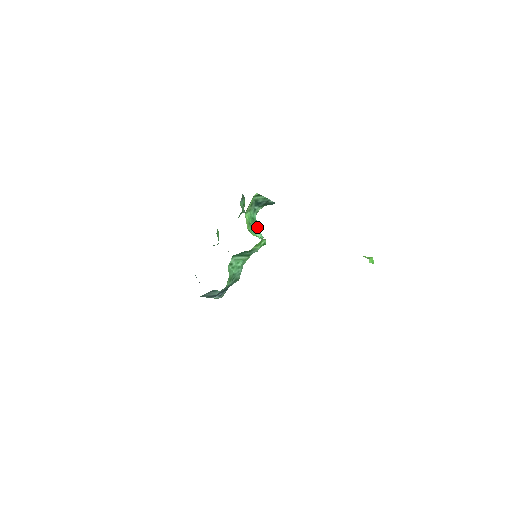
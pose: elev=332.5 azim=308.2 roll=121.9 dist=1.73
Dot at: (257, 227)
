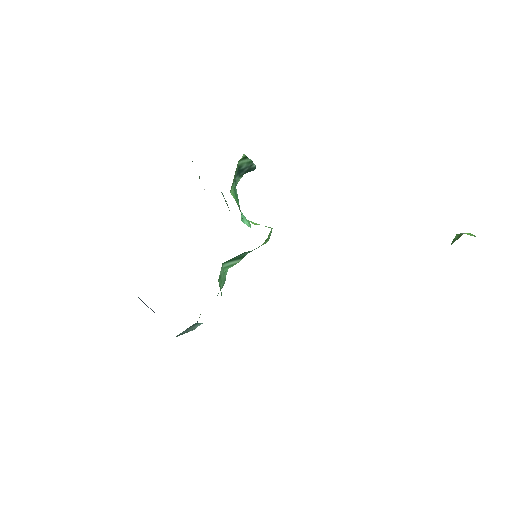
Dot at: occluded
